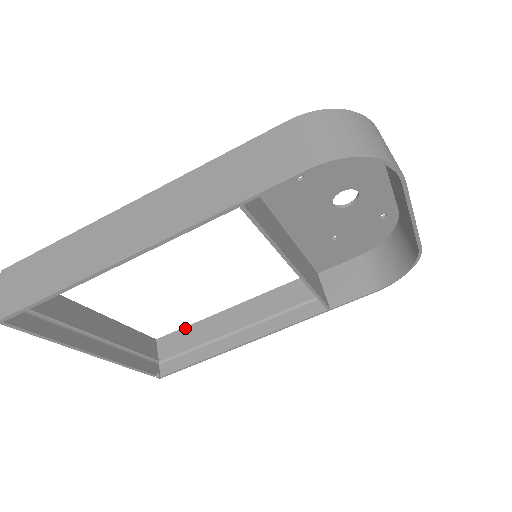
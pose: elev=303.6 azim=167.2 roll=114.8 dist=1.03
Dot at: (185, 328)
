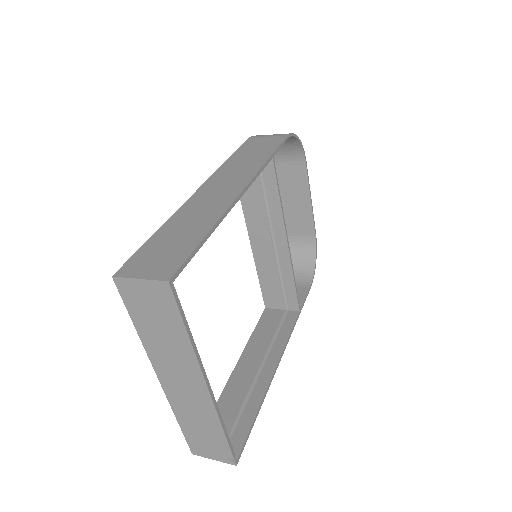
Dot at: occluded
